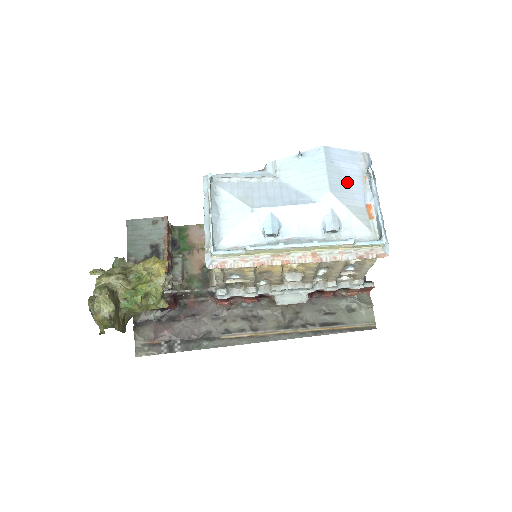
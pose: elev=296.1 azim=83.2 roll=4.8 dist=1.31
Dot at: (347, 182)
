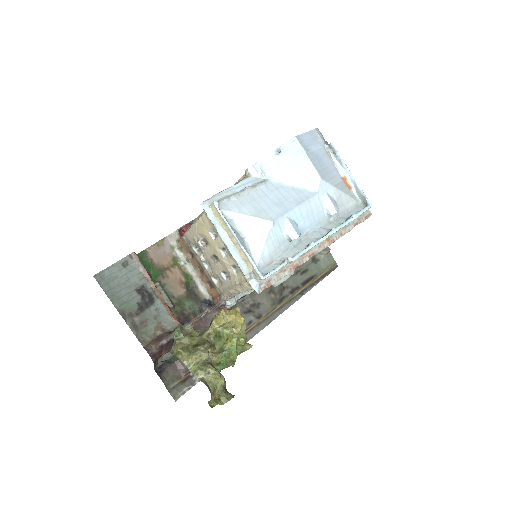
Dot at: (324, 164)
